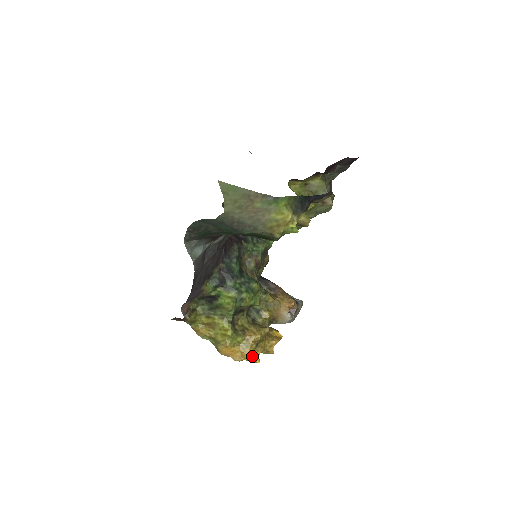
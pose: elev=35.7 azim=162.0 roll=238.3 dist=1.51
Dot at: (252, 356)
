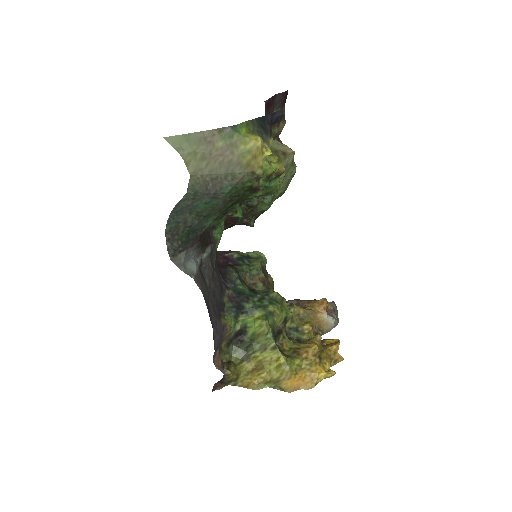
Dot at: (323, 372)
